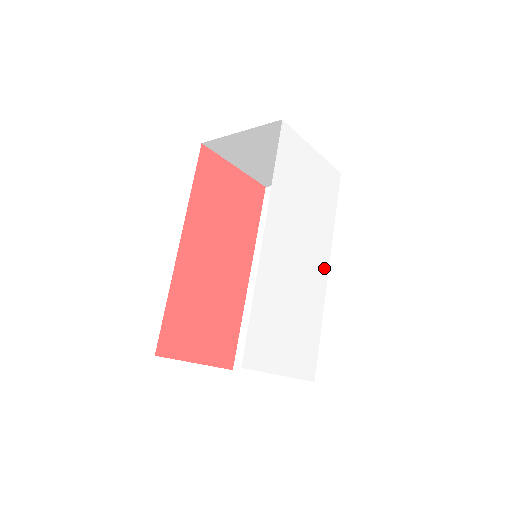
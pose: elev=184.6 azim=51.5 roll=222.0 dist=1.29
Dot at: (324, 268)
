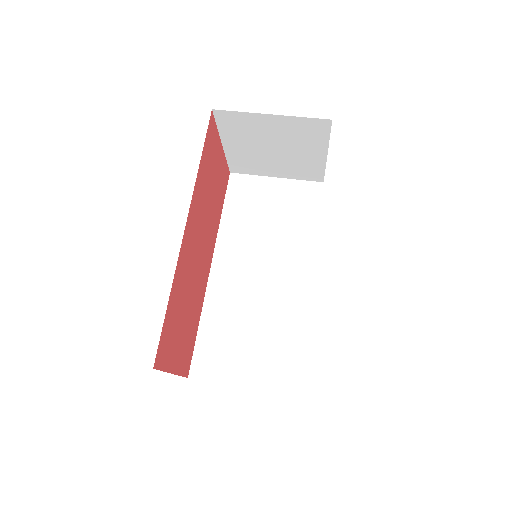
Dot at: occluded
